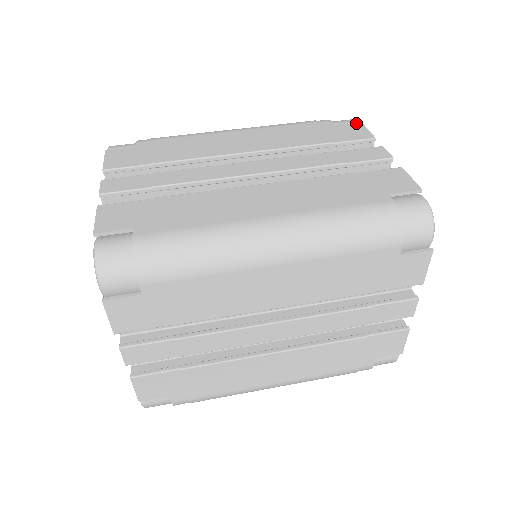
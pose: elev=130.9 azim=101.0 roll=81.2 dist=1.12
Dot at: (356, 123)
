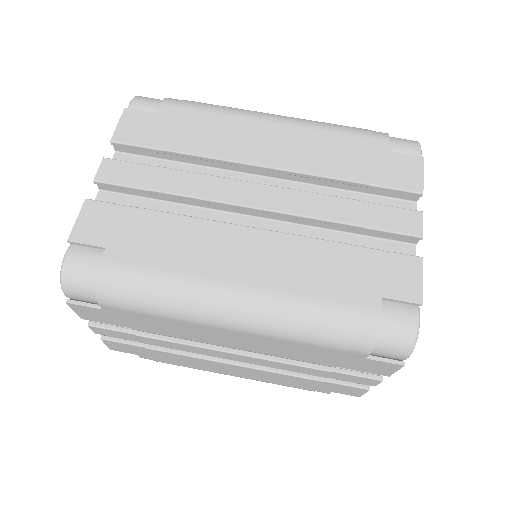
Dot at: (416, 157)
